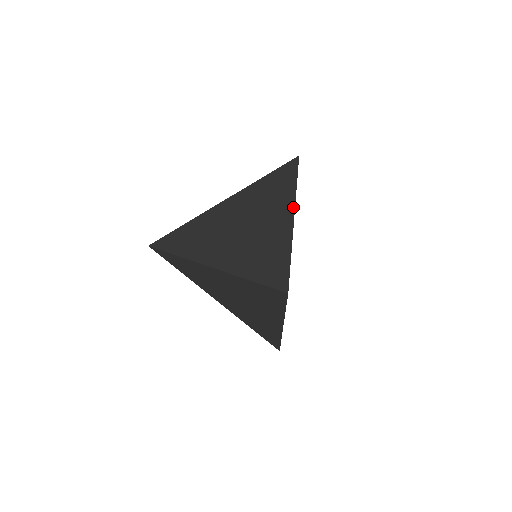
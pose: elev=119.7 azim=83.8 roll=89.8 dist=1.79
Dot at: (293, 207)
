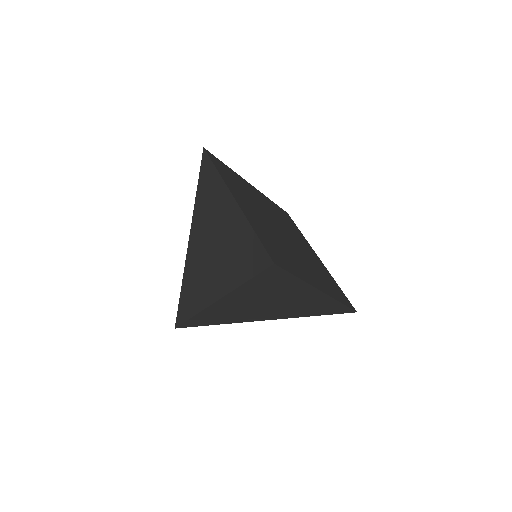
Dot at: (228, 191)
